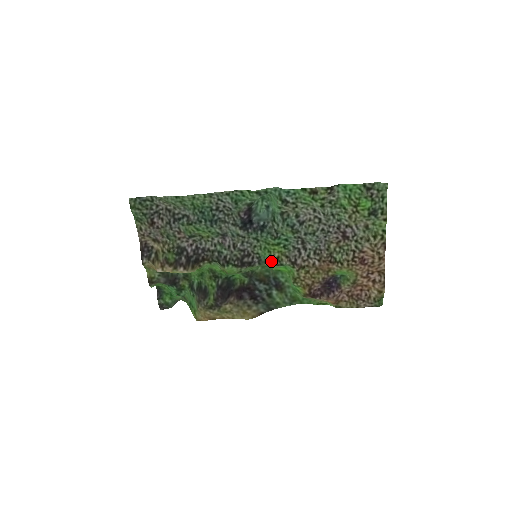
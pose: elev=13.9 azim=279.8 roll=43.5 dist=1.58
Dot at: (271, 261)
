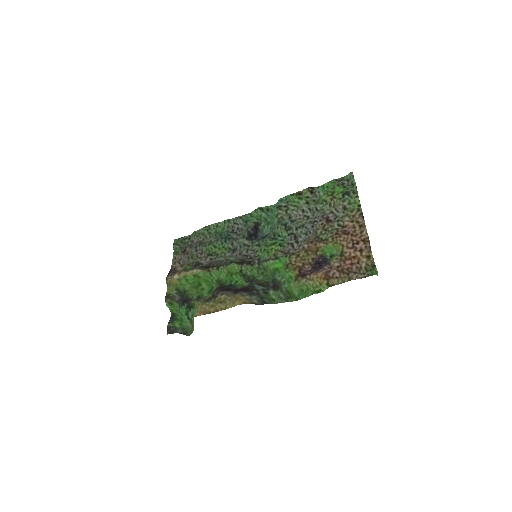
Dot at: (269, 259)
